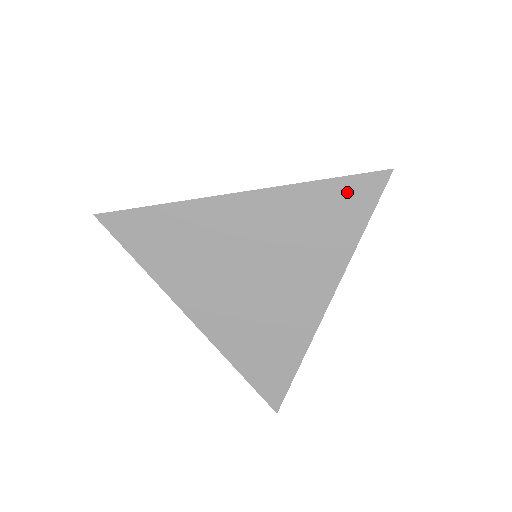
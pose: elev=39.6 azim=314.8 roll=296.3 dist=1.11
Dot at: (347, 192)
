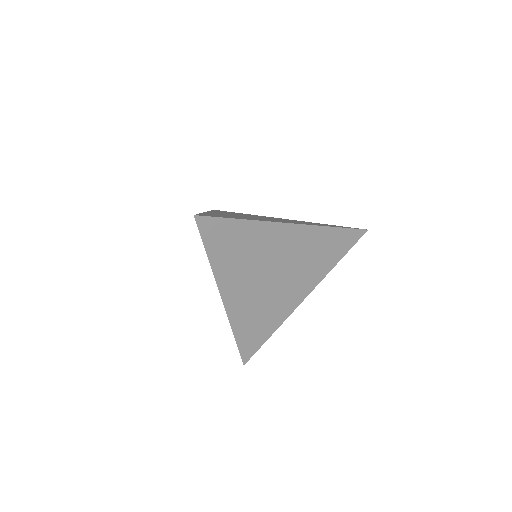
Dot at: (343, 237)
